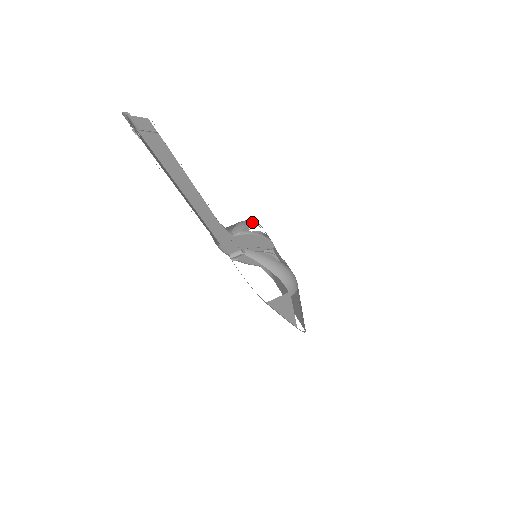
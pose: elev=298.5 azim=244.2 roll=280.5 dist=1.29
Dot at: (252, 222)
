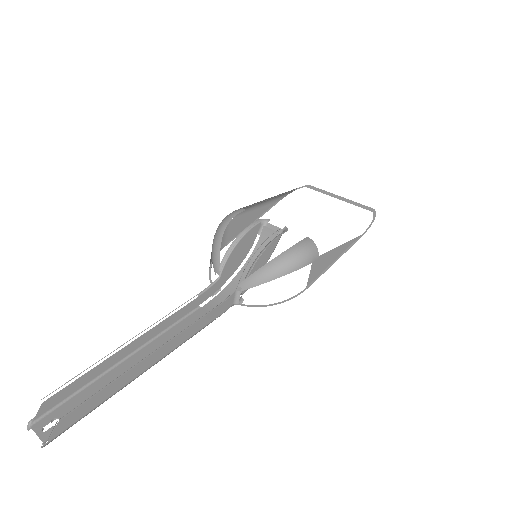
Dot at: (219, 234)
